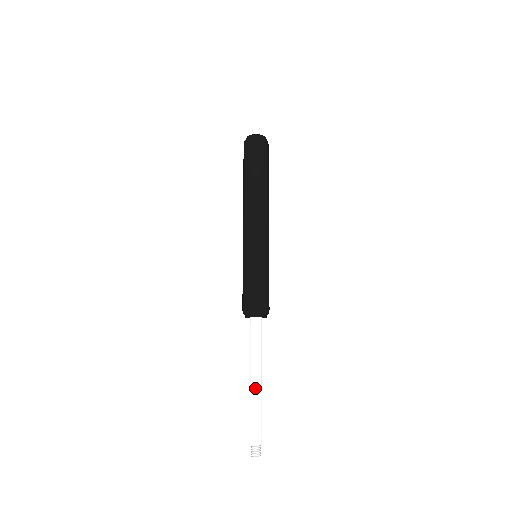
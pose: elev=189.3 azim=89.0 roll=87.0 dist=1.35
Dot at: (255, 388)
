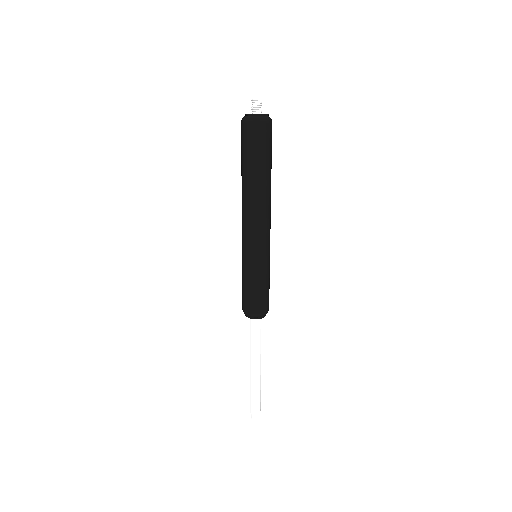
Dot at: (255, 375)
